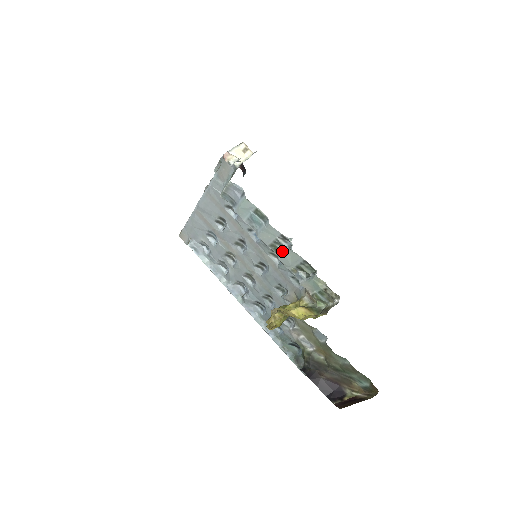
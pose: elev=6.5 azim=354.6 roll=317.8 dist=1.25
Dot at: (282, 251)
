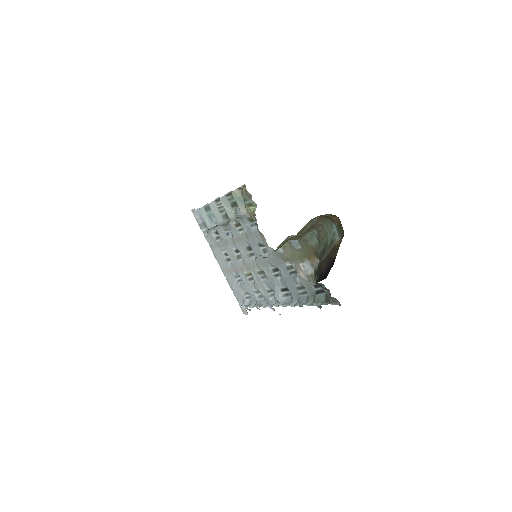
Dot at: (226, 212)
